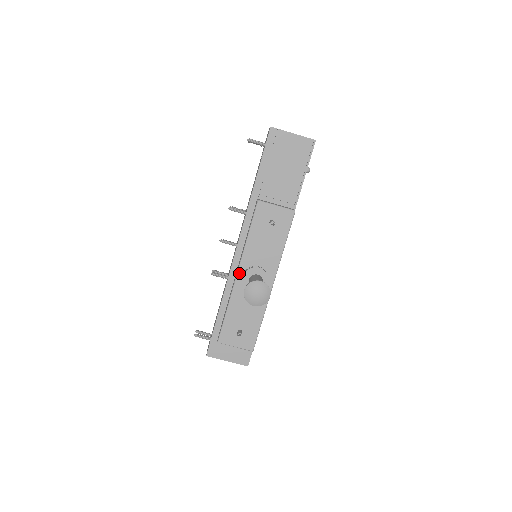
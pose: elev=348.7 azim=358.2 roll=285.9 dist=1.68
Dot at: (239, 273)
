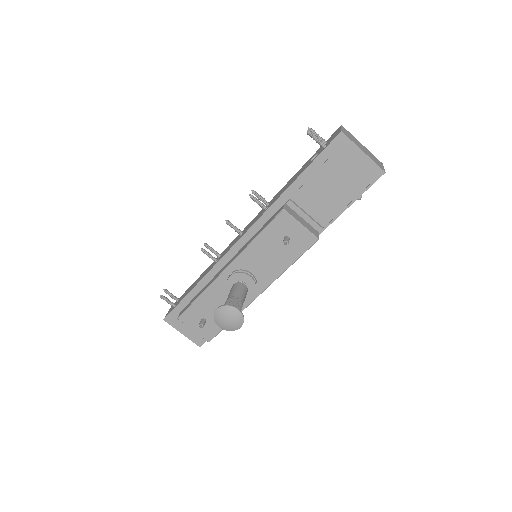
Dot at: (228, 269)
